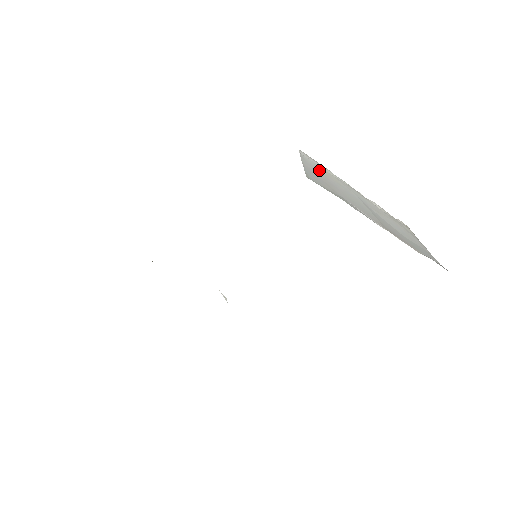
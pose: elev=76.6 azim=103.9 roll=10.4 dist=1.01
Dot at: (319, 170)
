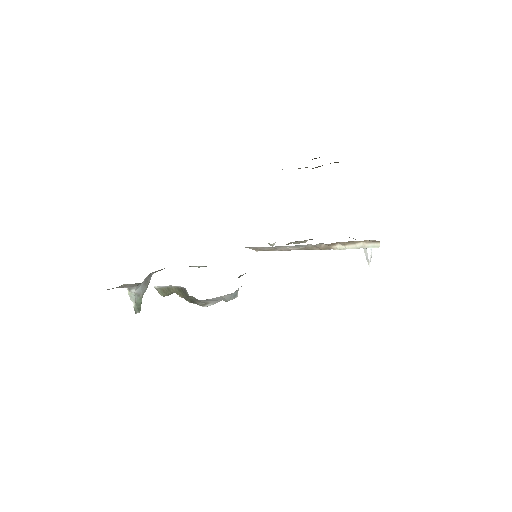
Dot at: occluded
